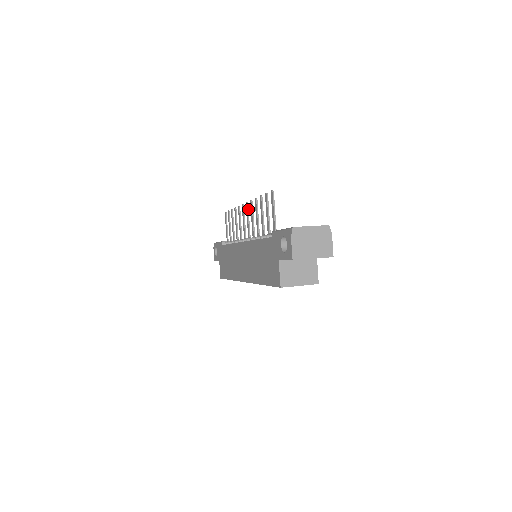
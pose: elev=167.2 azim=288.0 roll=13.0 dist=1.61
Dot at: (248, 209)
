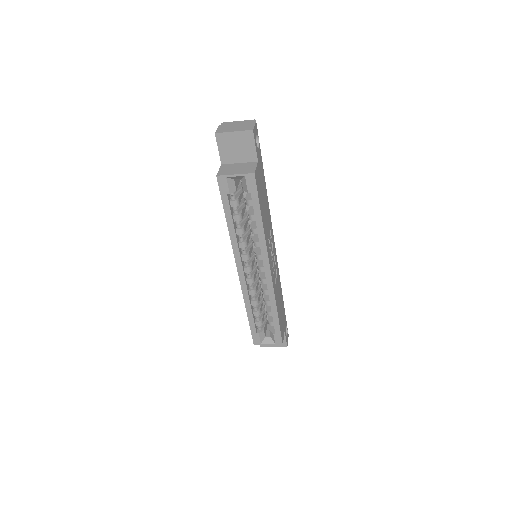
Dot at: occluded
